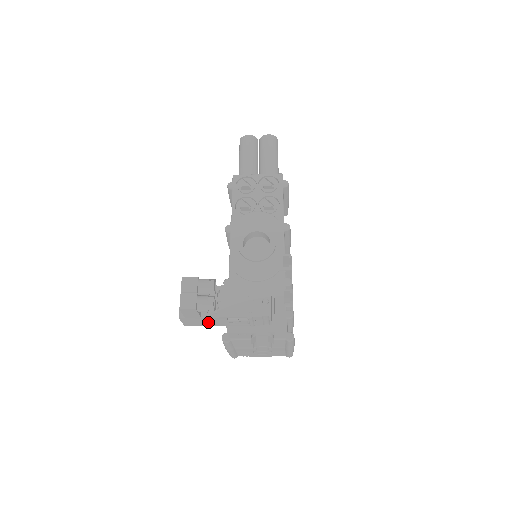
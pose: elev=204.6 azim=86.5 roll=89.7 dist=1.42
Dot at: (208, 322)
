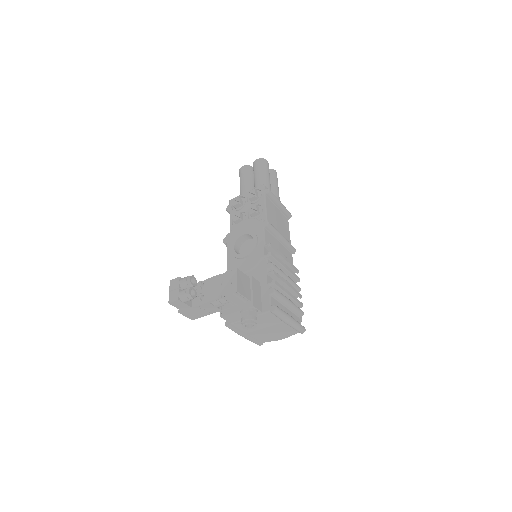
Dot at: (203, 311)
